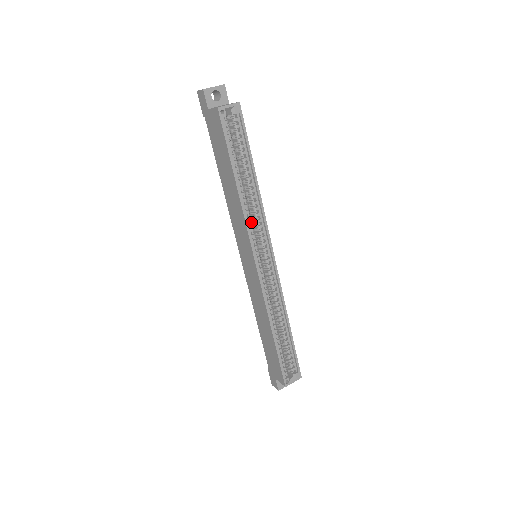
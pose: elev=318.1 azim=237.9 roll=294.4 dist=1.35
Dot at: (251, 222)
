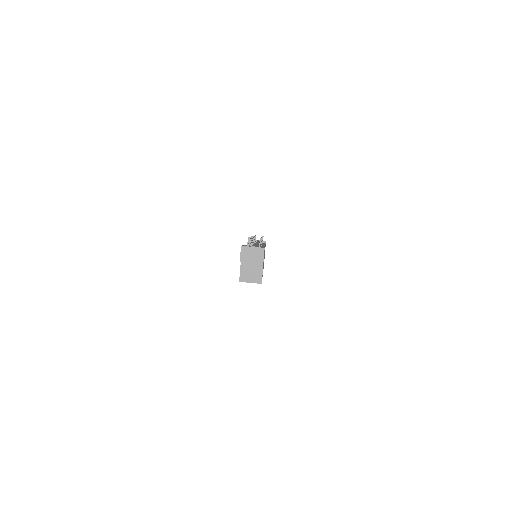
Dot at: occluded
